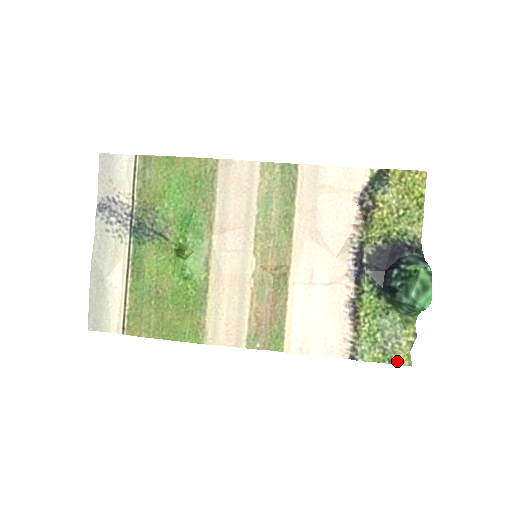
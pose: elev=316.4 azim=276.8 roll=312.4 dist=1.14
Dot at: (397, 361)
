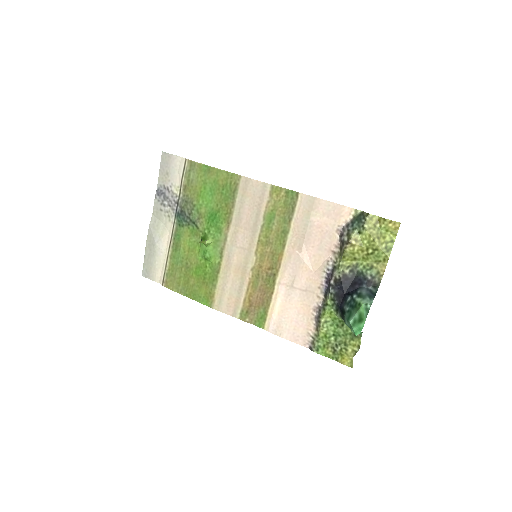
Dot at: (342, 361)
